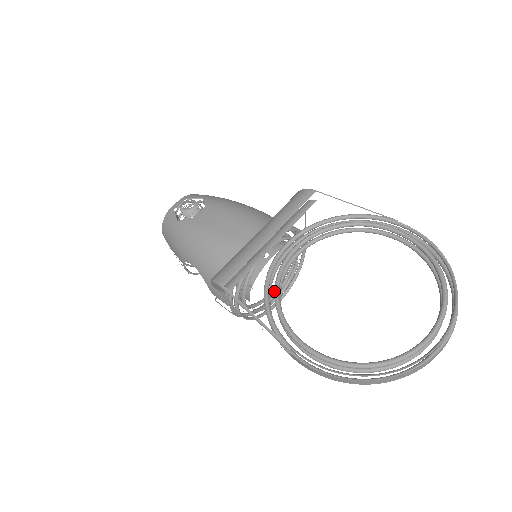
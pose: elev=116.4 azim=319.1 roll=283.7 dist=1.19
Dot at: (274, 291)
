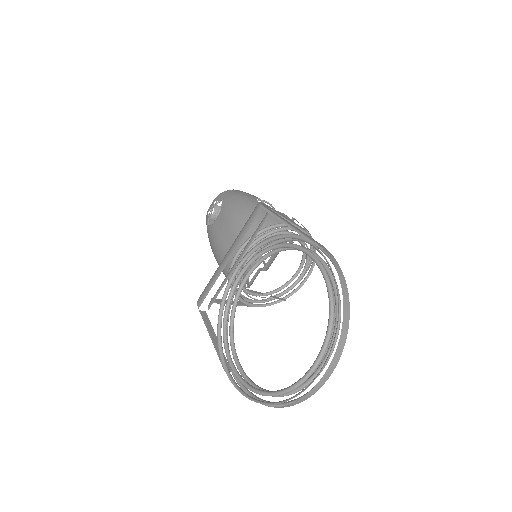
Dot at: occluded
